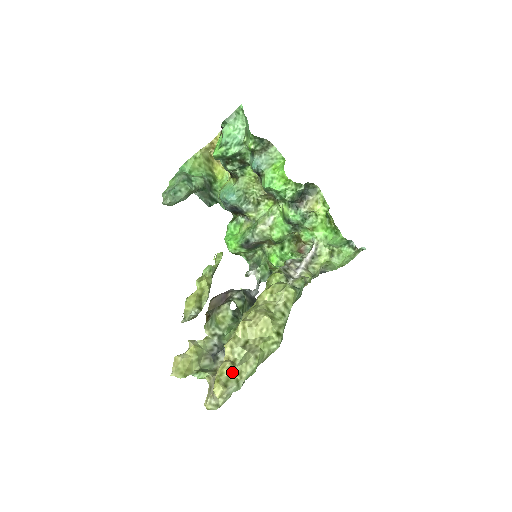
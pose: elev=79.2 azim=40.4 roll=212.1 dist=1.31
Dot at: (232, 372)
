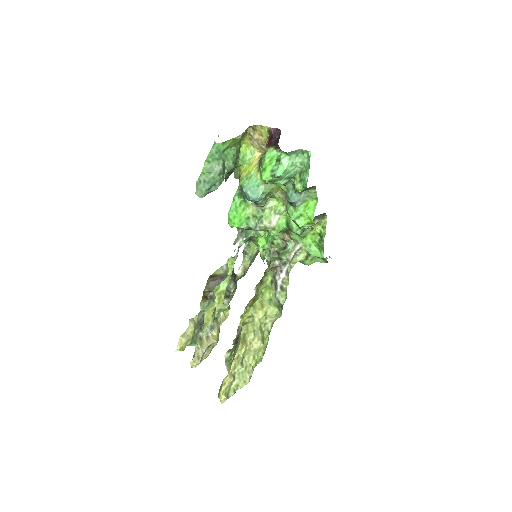
Dot at: (232, 384)
